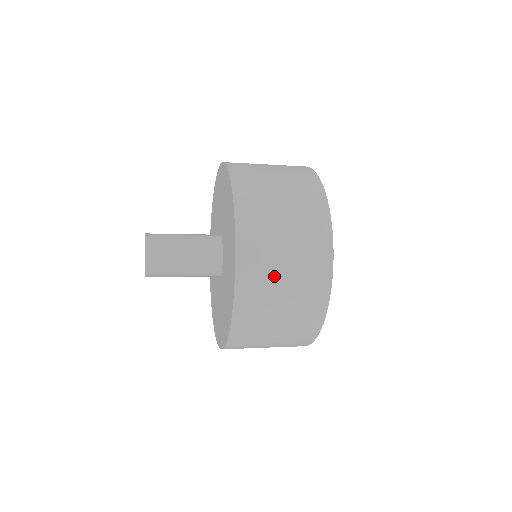
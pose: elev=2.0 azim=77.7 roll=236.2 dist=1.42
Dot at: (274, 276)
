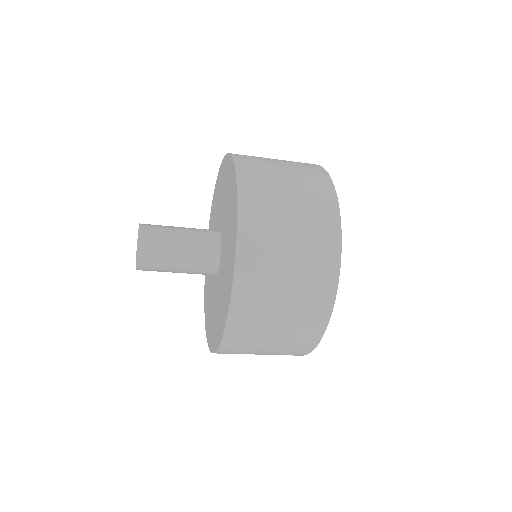
Dot at: (278, 198)
